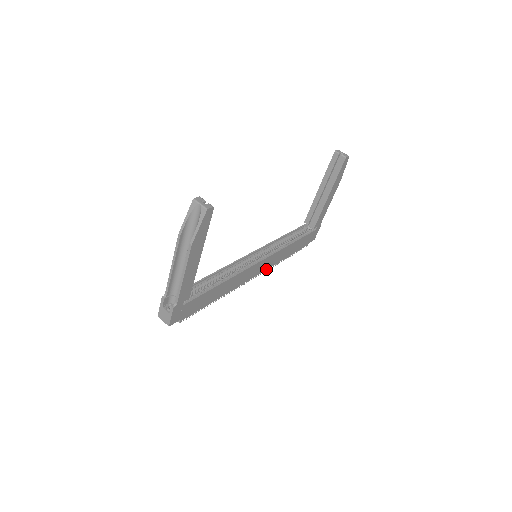
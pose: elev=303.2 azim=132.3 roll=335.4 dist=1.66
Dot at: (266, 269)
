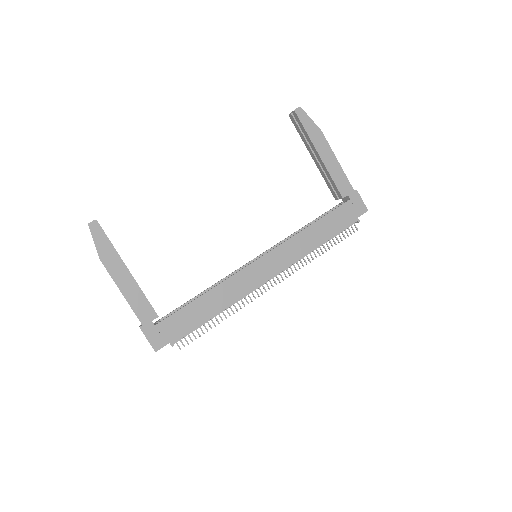
Dot at: (289, 265)
